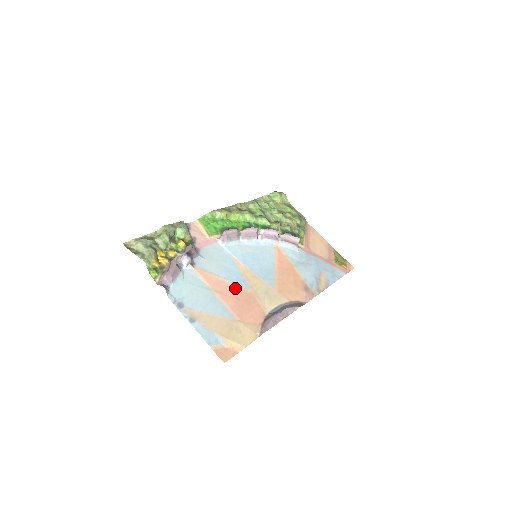
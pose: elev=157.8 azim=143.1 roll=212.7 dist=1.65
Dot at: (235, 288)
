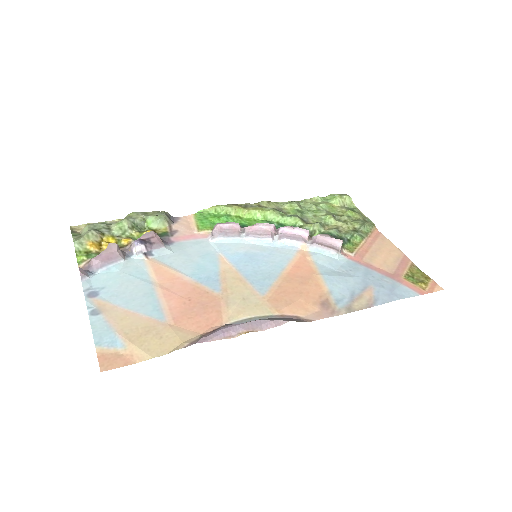
Dot at: (195, 287)
